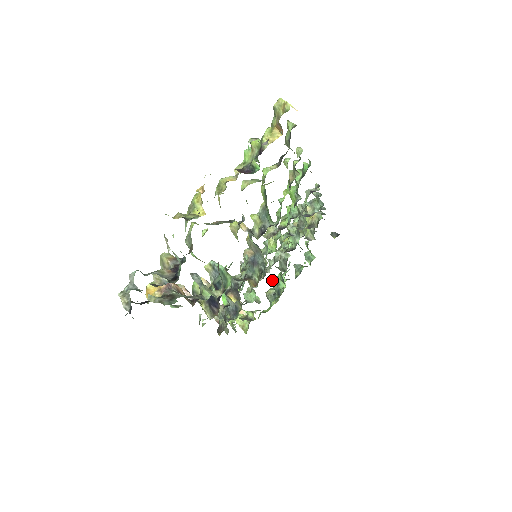
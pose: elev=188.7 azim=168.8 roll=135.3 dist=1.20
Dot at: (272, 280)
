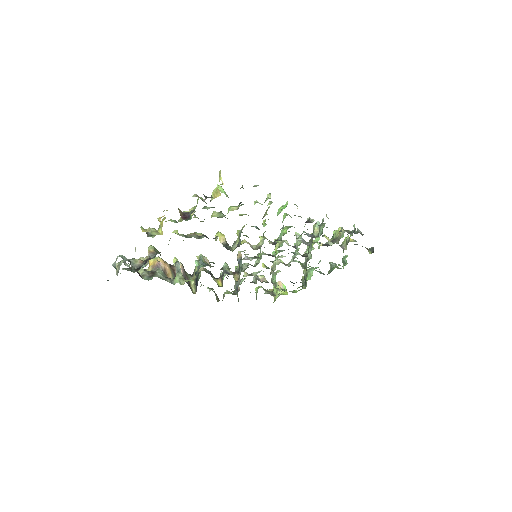
Dot at: (304, 269)
